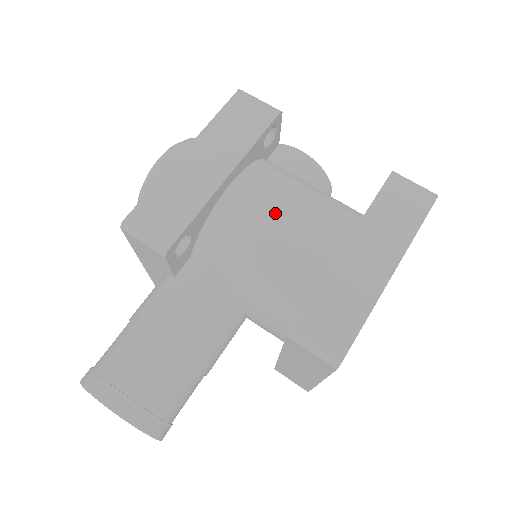
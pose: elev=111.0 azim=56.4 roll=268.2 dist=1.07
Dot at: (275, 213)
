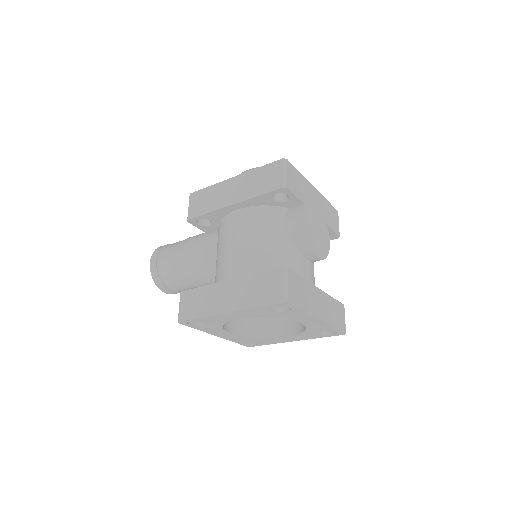
Dot at: (237, 240)
